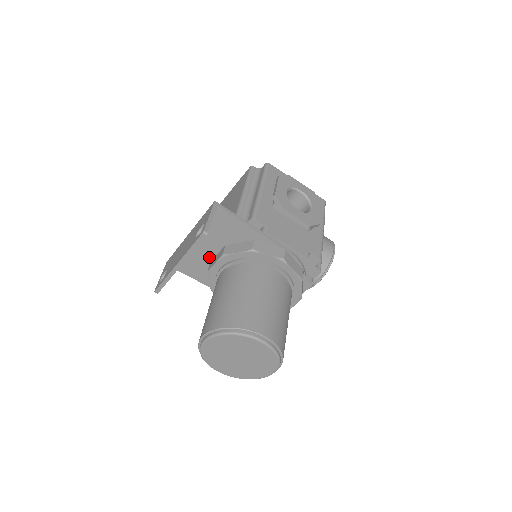
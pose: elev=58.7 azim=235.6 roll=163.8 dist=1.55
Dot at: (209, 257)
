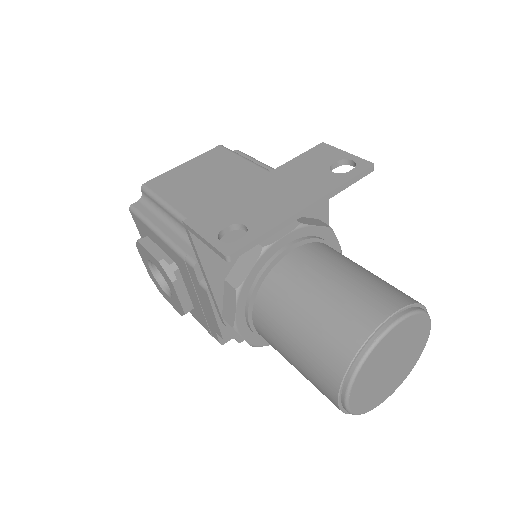
Dot at: occluded
